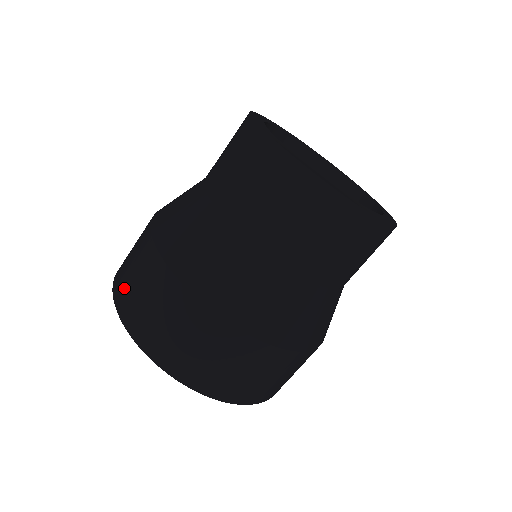
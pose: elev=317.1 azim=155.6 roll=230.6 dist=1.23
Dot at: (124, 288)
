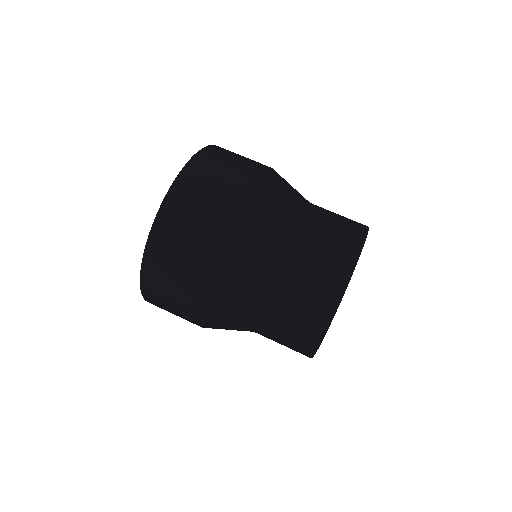
Dot at: (173, 221)
